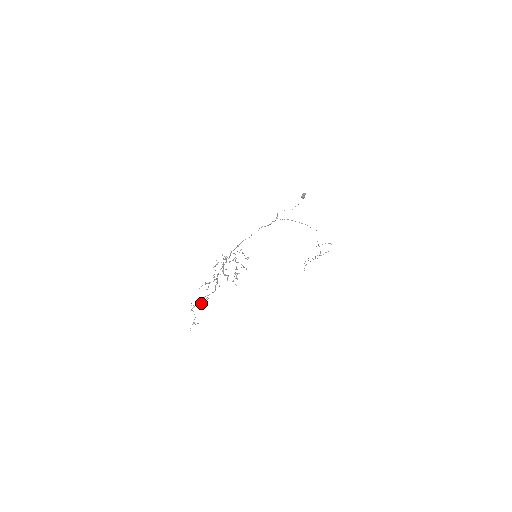
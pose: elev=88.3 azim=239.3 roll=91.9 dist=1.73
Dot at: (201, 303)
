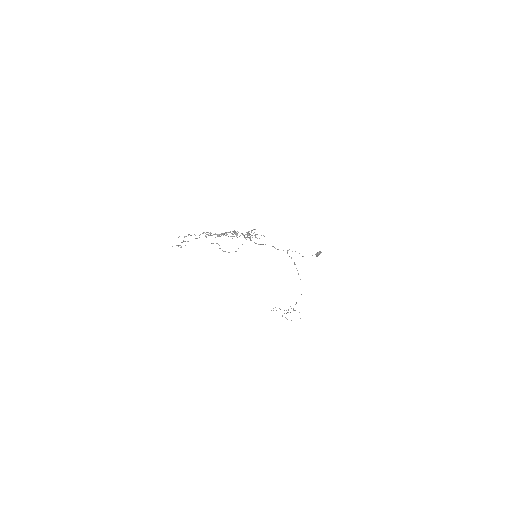
Dot at: (200, 234)
